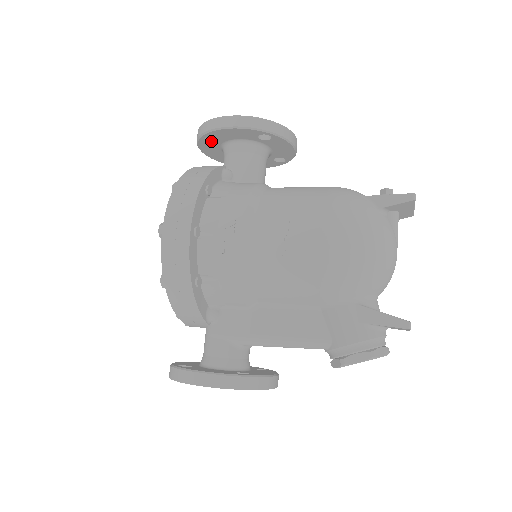
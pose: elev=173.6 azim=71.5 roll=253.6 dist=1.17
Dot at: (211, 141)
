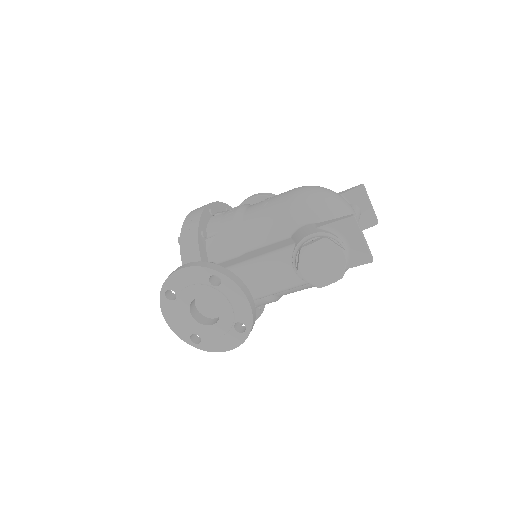
Dot at: occluded
